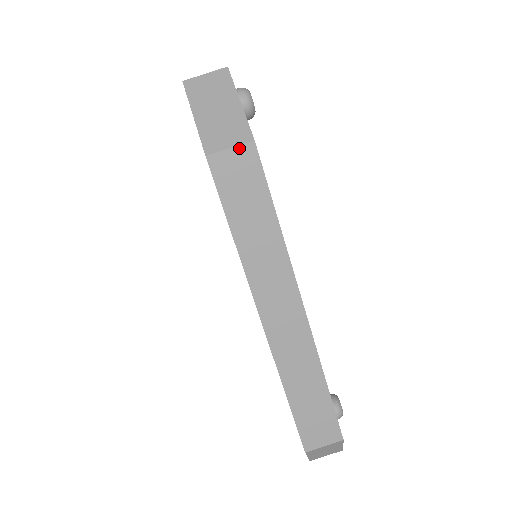
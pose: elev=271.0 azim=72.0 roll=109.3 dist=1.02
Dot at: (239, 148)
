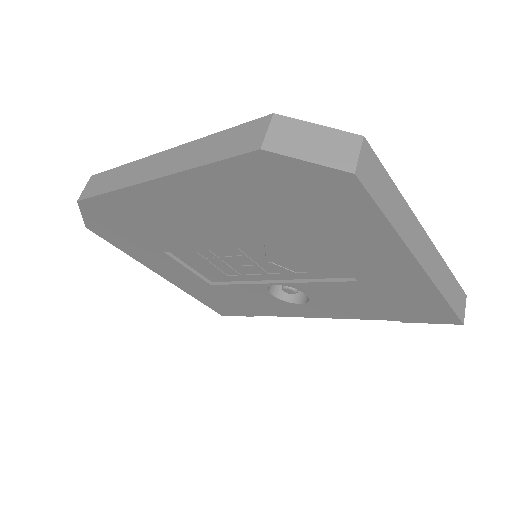
Dot at: (87, 184)
